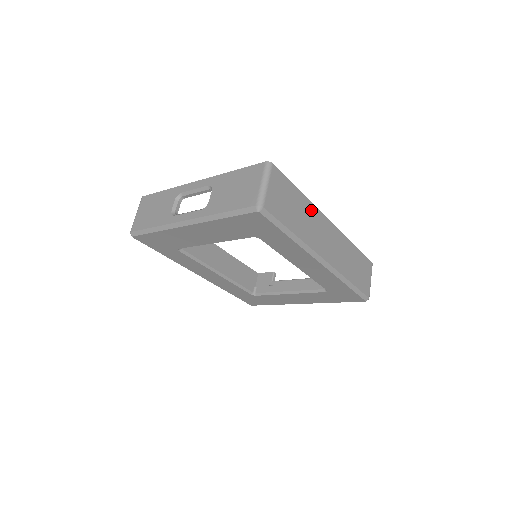
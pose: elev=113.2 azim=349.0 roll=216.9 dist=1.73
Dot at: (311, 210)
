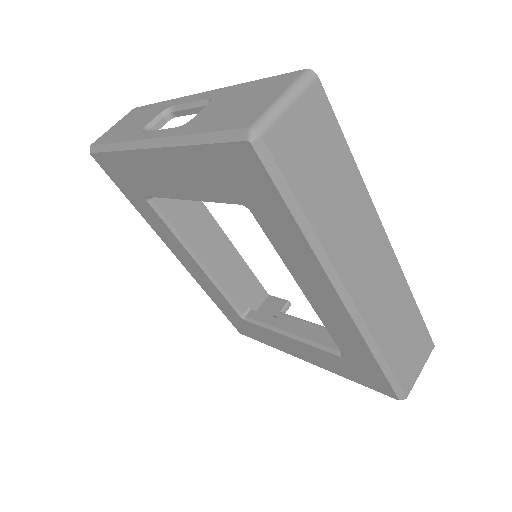
Dot at: (361, 202)
